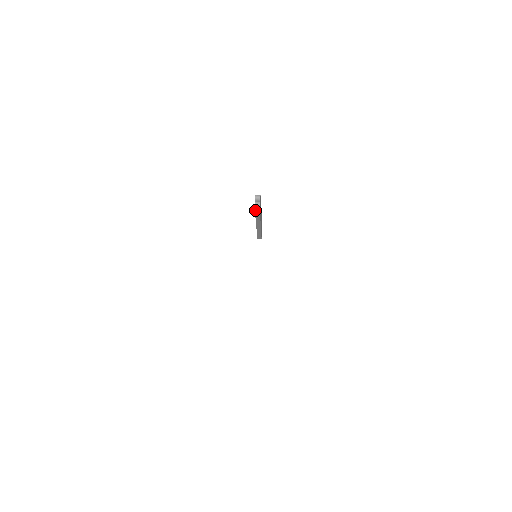
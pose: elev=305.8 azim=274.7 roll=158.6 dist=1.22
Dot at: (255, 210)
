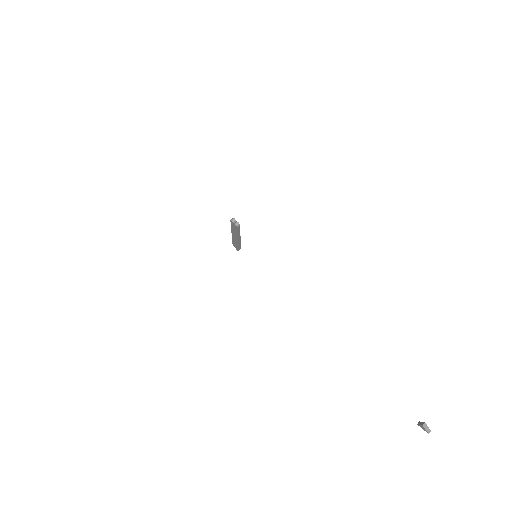
Dot at: (237, 229)
